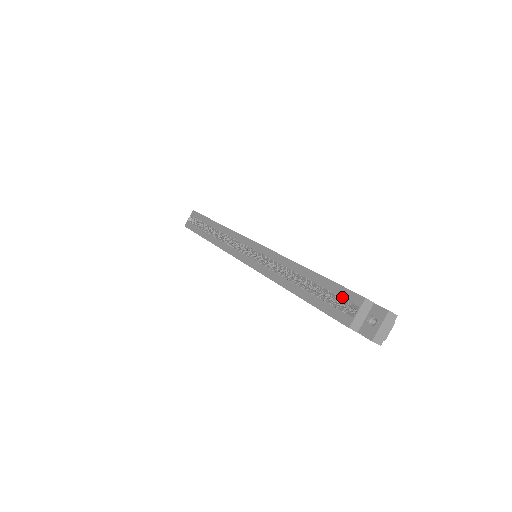
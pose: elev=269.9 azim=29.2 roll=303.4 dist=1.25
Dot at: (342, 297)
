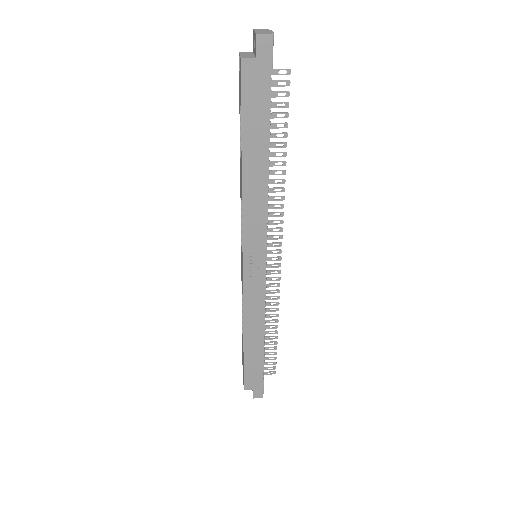
Dot at: (239, 84)
